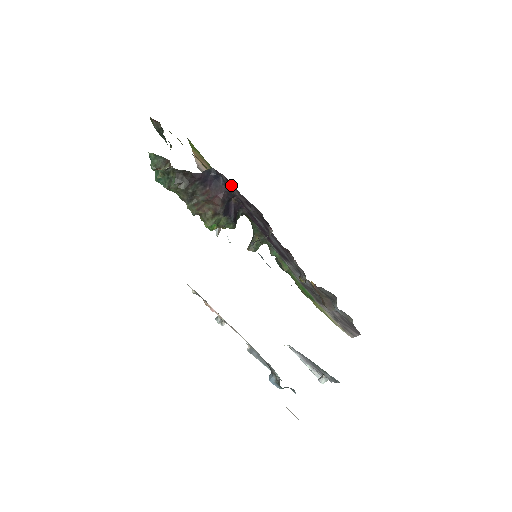
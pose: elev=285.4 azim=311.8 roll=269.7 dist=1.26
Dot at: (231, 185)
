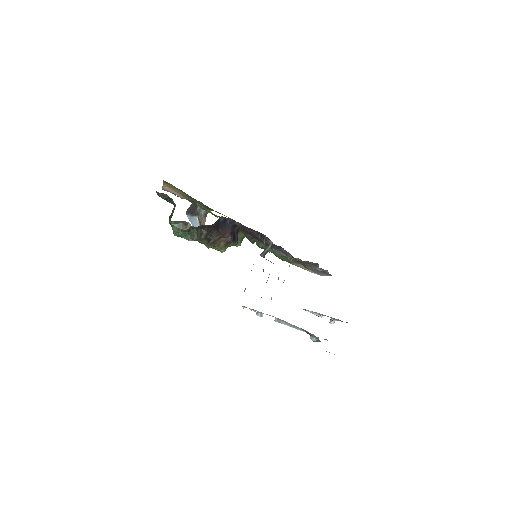
Dot at: (236, 222)
